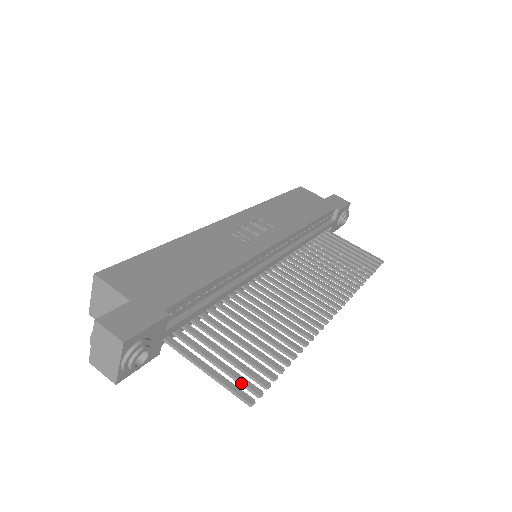
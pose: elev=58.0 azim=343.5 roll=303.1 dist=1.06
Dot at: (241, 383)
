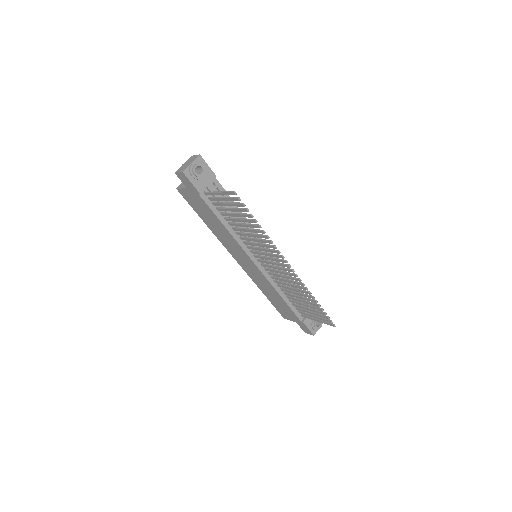
Dot at: (233, 197)
